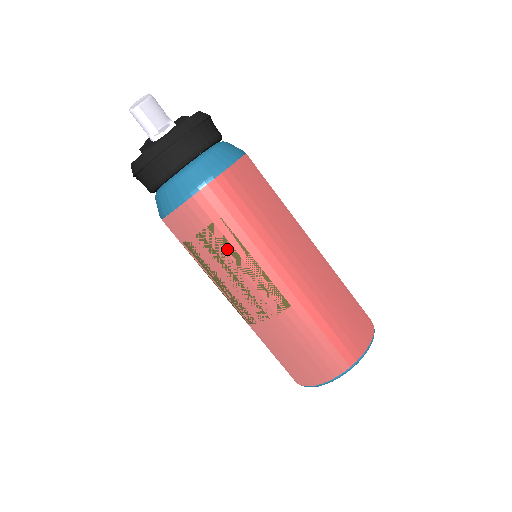
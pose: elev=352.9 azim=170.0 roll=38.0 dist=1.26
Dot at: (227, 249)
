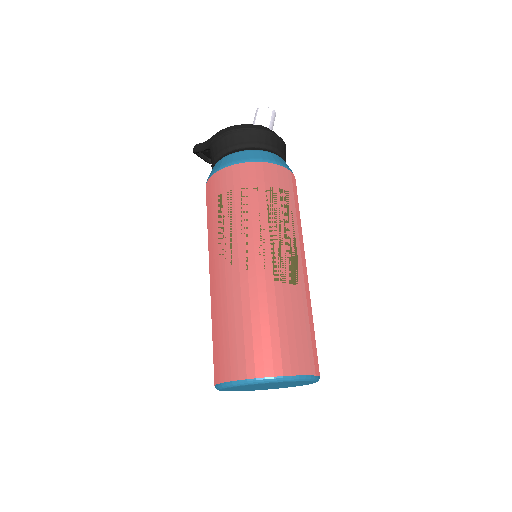
Dot at: (283, 211)
